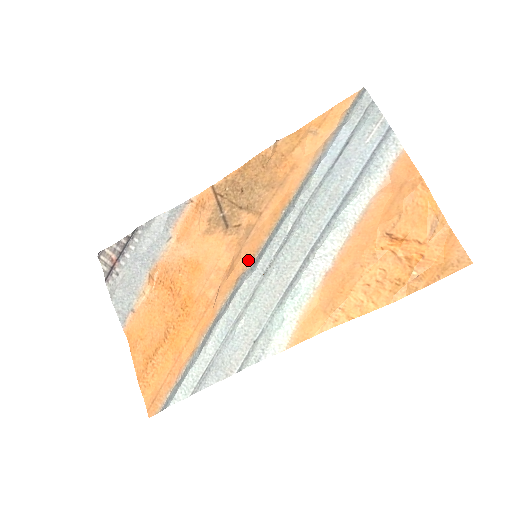
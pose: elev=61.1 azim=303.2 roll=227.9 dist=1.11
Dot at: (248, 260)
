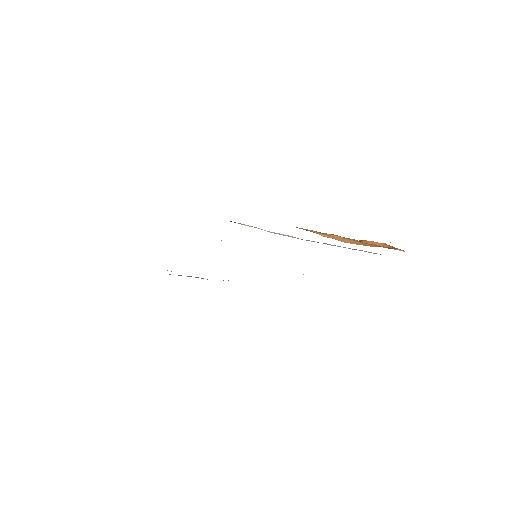
Dot at: occluded
